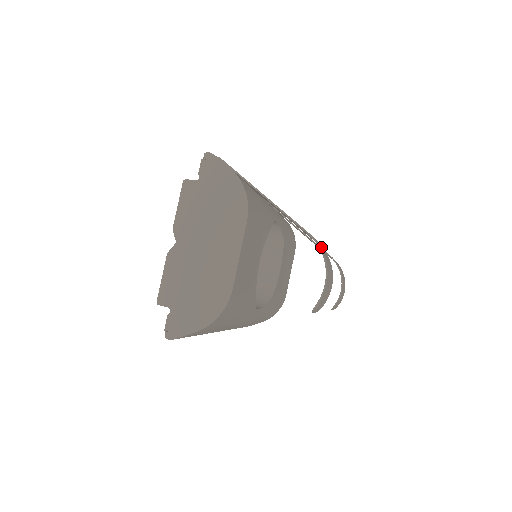
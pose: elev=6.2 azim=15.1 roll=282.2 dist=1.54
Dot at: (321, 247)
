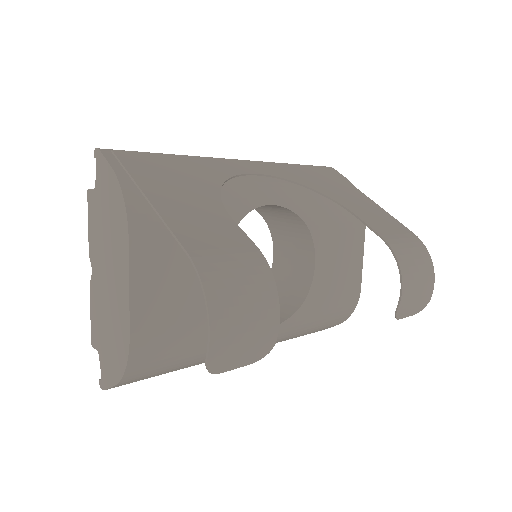
Dot at: (214, 269)
